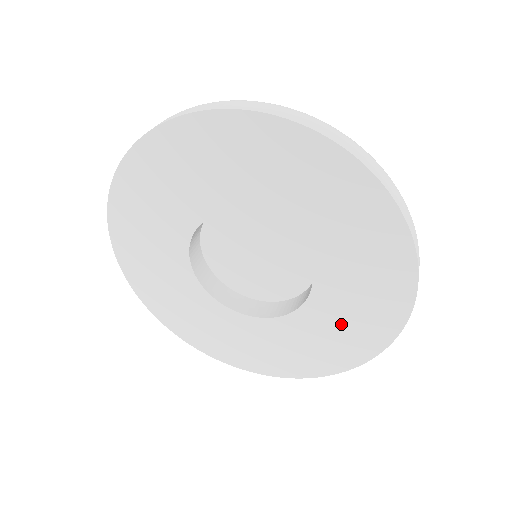
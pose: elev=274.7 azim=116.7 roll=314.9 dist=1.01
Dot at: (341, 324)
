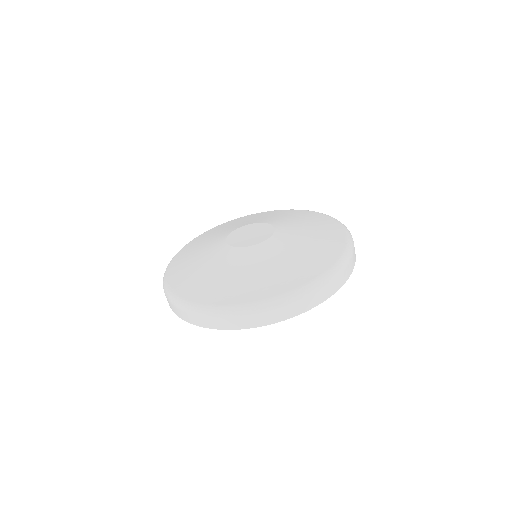
Dot at: occluded
